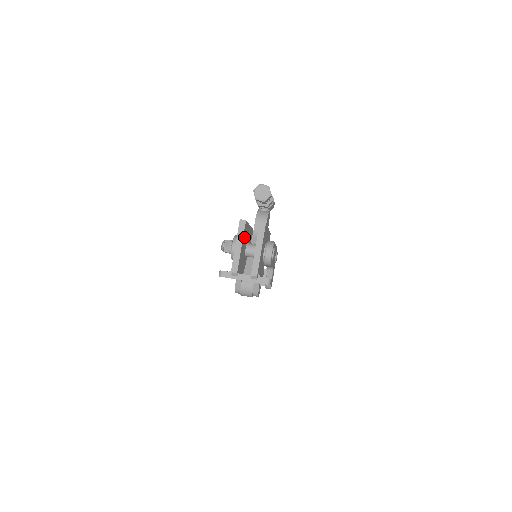
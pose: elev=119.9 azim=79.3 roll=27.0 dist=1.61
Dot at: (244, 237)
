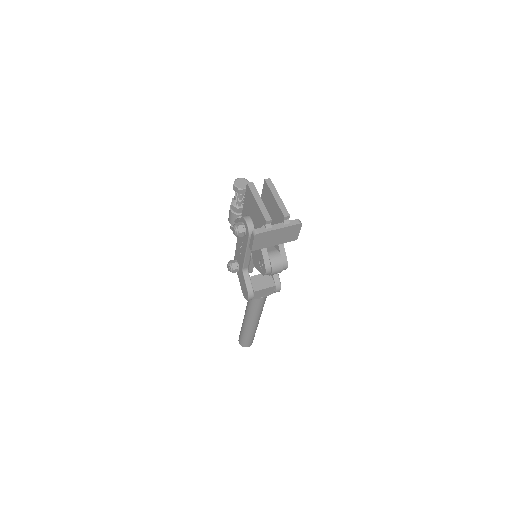
Dot at: occluded
